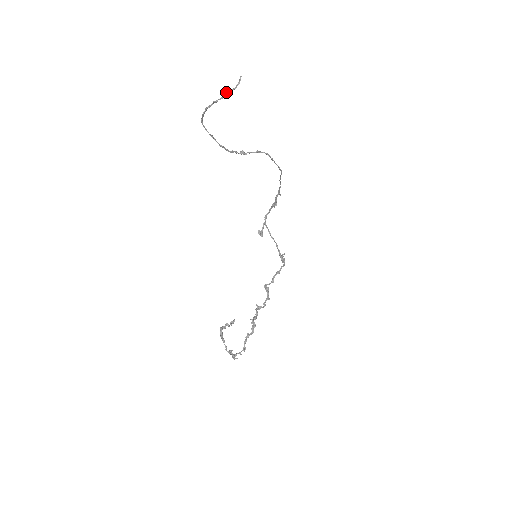
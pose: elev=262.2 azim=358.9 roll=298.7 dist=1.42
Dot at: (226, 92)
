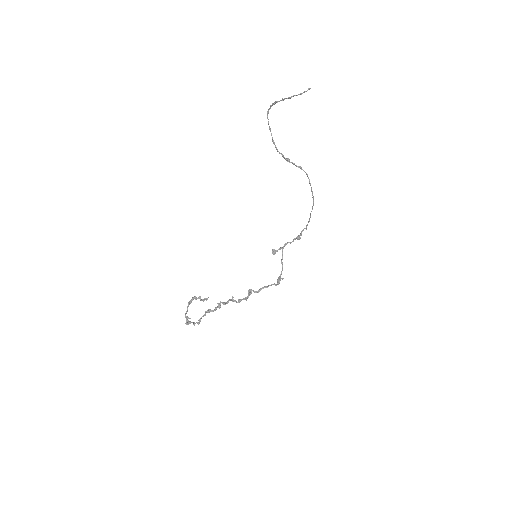
Dot at: (294, 95)
